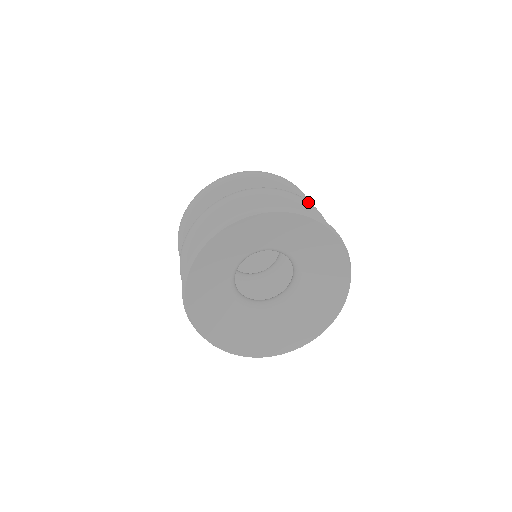
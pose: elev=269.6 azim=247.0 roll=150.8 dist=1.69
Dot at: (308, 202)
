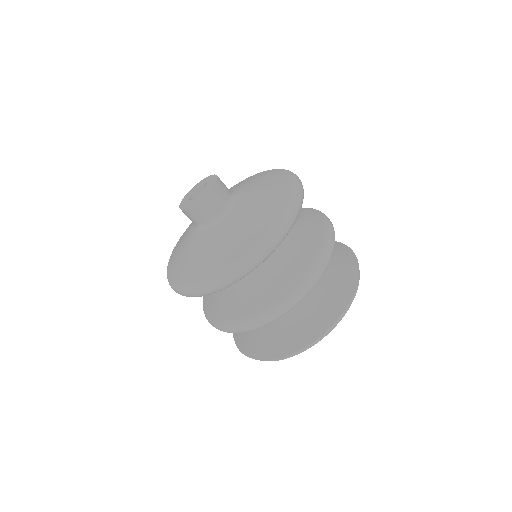
Dot at: (326, 265)
